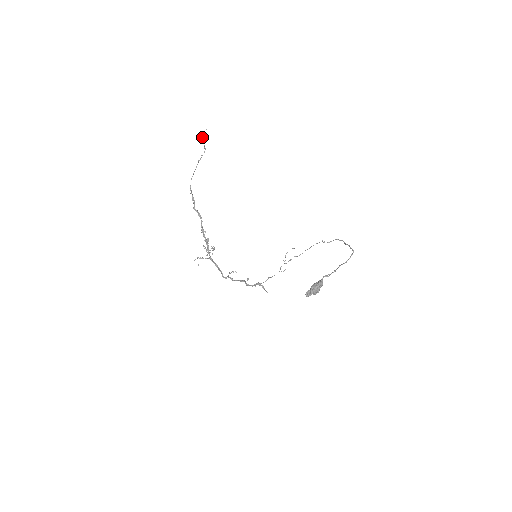
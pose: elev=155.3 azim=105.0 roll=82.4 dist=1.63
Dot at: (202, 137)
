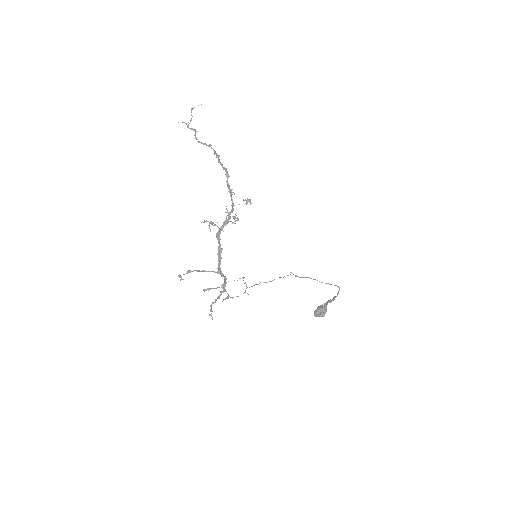
Dot at: (192, 108)
